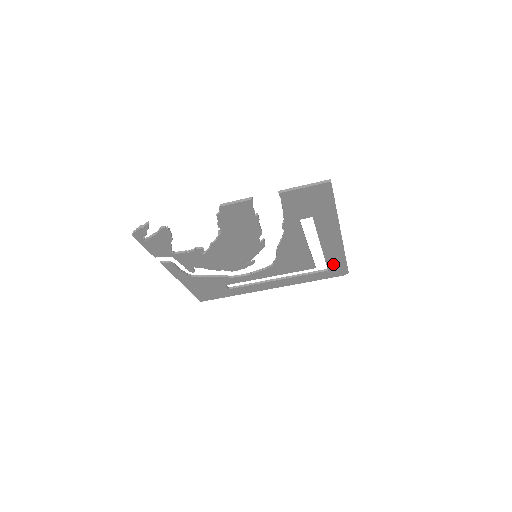
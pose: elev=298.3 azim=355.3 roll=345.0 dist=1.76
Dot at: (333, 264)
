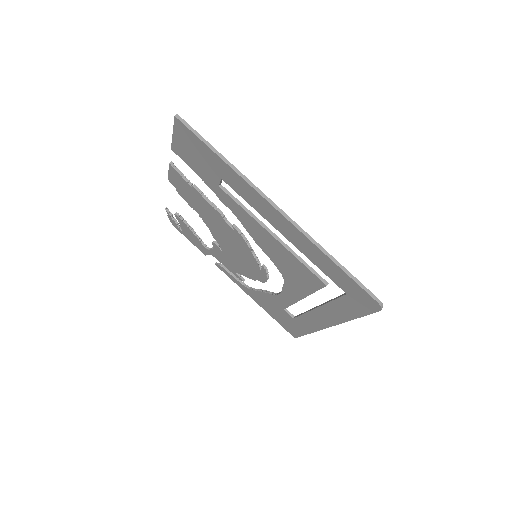
Dot at: (337, 278)
